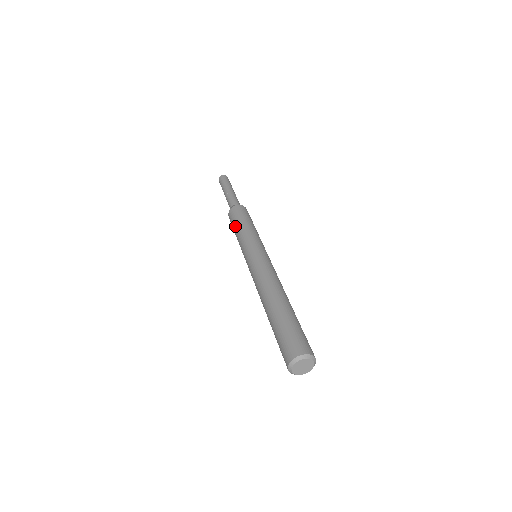
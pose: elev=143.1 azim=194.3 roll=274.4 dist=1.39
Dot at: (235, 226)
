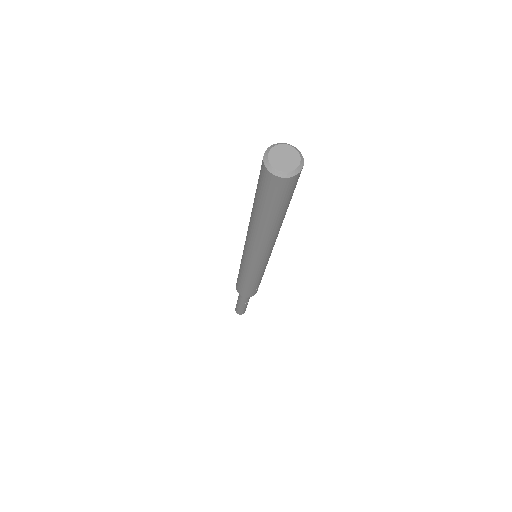
Dot at: occluded
